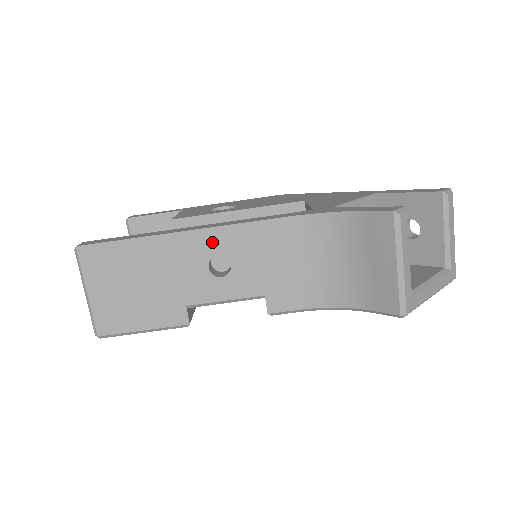
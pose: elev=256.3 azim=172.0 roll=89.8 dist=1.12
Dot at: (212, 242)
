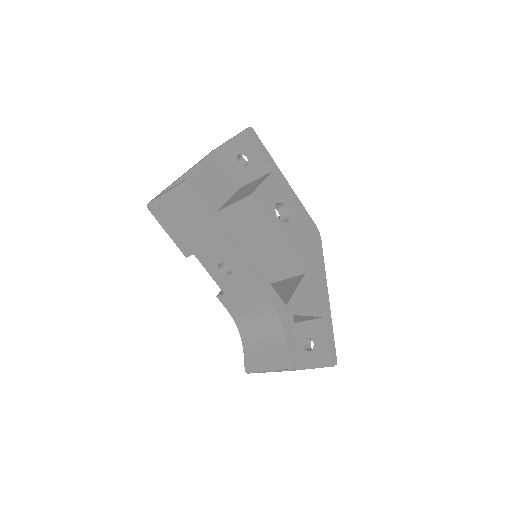
Dot at: (235, 263)
